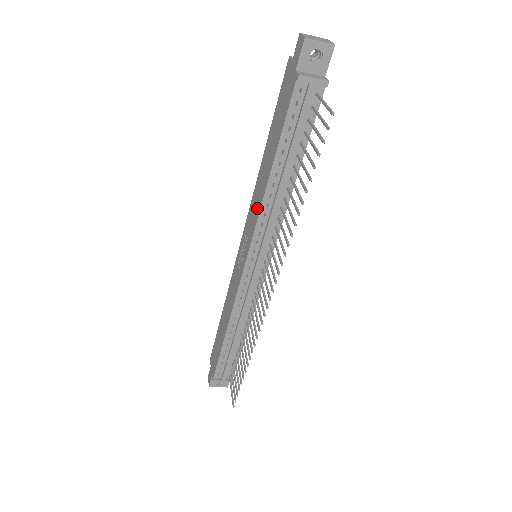
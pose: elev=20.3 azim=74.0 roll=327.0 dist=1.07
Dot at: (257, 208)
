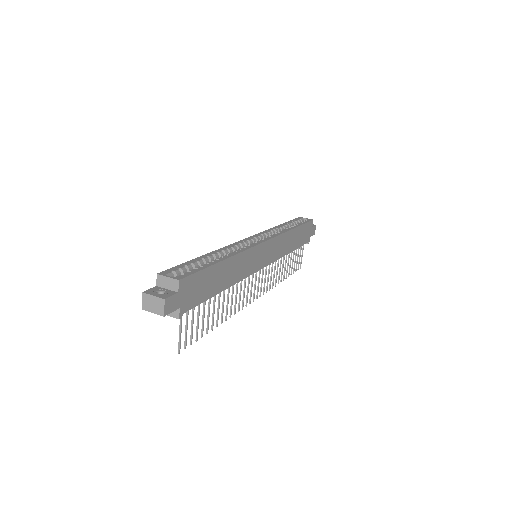
Dot at: occluded
